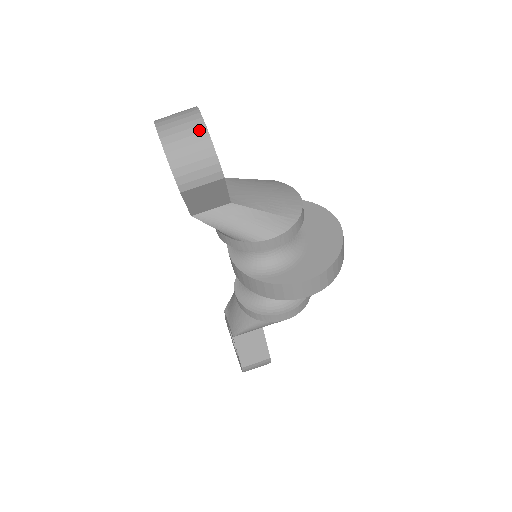
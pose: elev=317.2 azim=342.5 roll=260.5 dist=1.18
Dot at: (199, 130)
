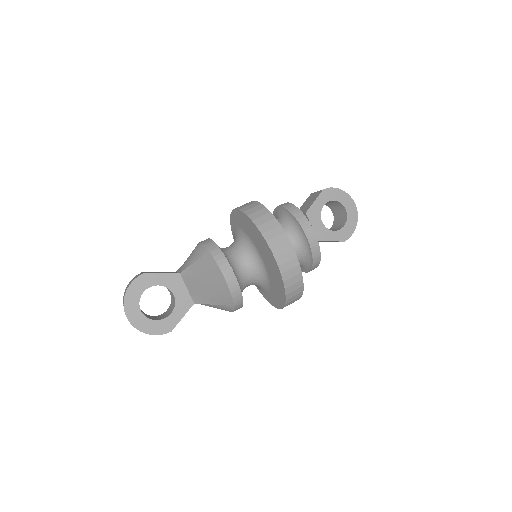
Dot at: (137, 329)
